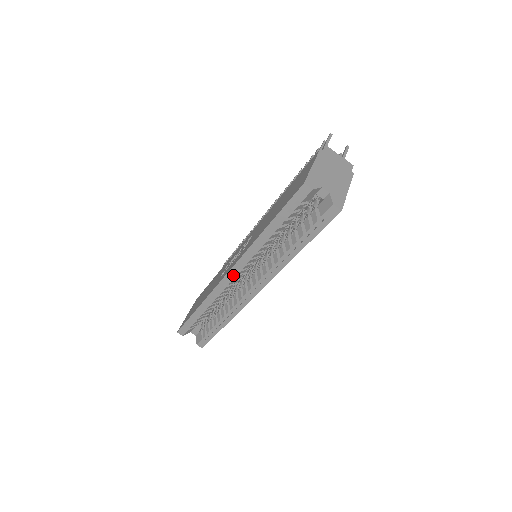
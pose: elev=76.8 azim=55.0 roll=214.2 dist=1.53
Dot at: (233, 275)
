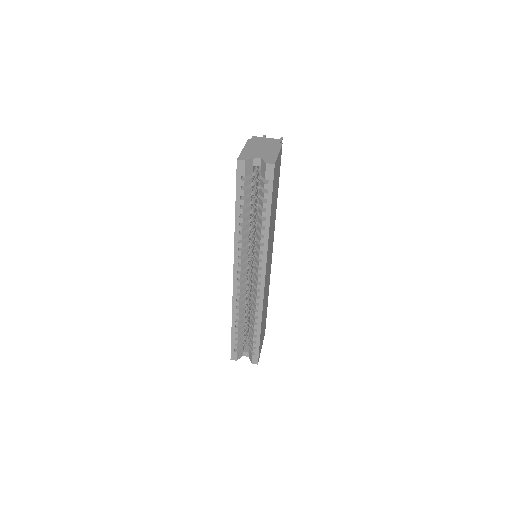
Dot at: (238, 273)
